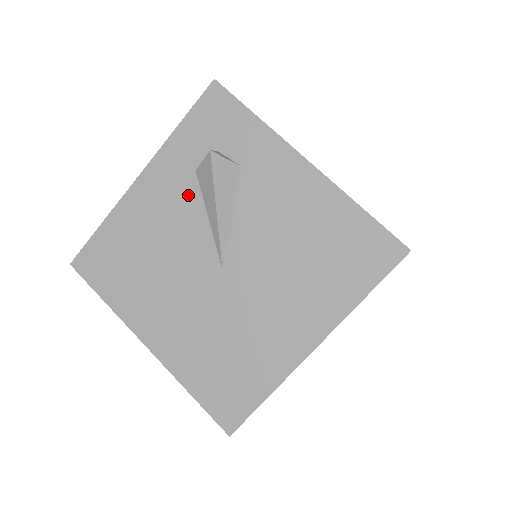
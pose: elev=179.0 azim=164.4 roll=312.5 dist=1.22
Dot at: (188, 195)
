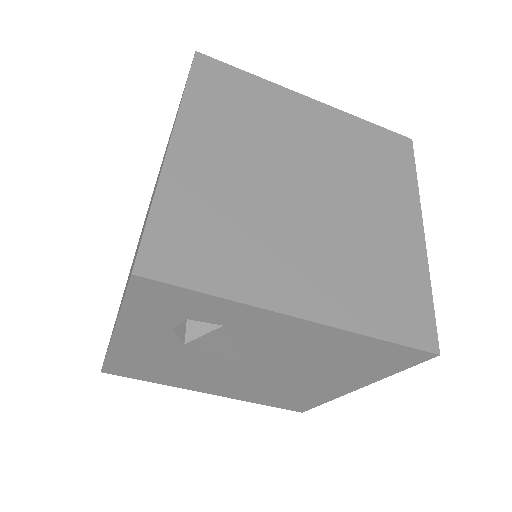
Dot at: (178, 342)
